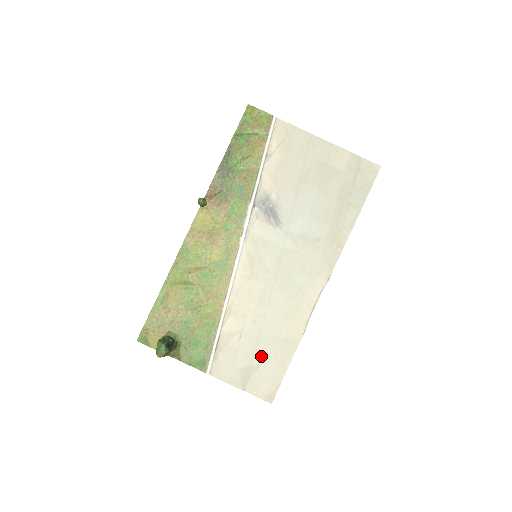
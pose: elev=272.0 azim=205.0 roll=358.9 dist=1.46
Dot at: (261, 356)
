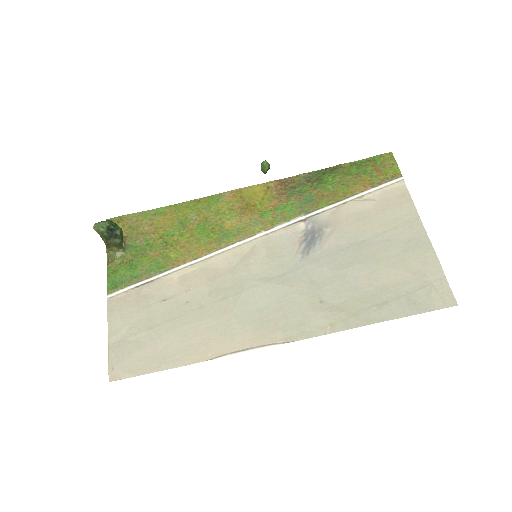
Dot at: (156, 334)
